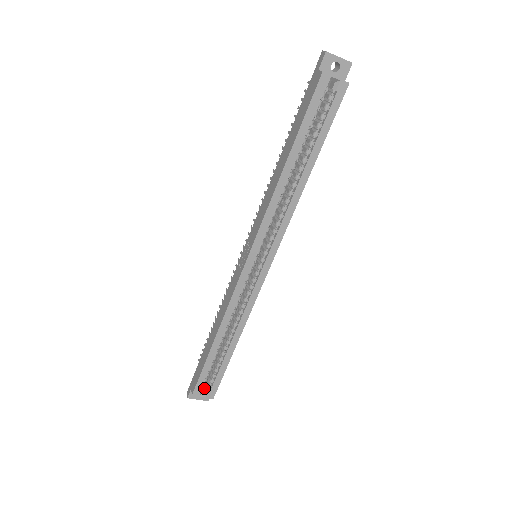
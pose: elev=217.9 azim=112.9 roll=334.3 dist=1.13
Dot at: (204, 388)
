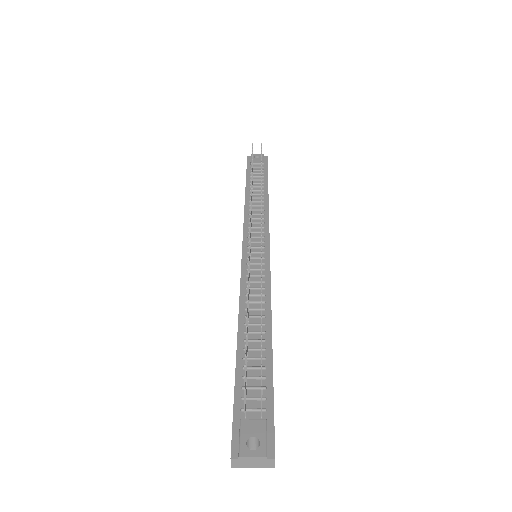
Dot at: occluded
